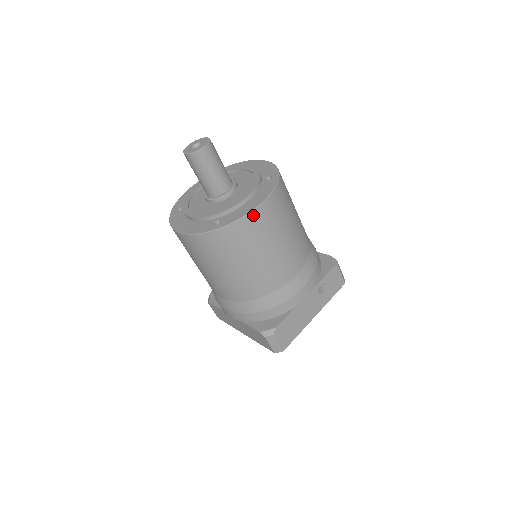
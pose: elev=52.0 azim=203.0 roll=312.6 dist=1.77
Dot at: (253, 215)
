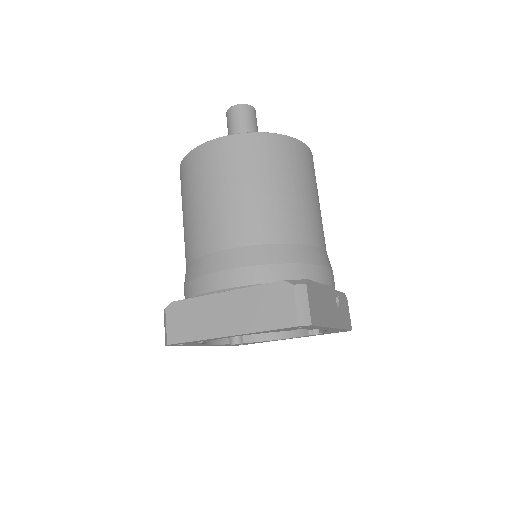
Dot at: (303, 147)
